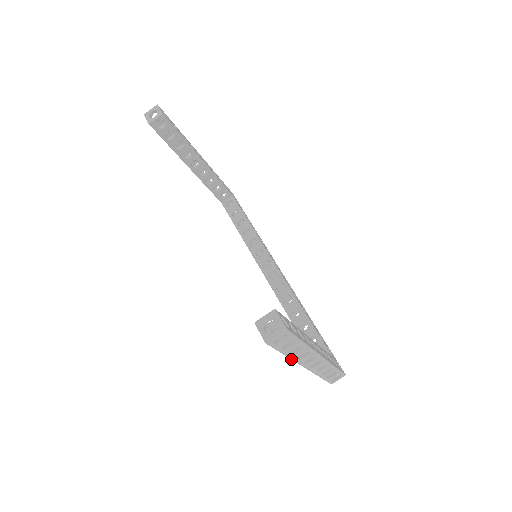
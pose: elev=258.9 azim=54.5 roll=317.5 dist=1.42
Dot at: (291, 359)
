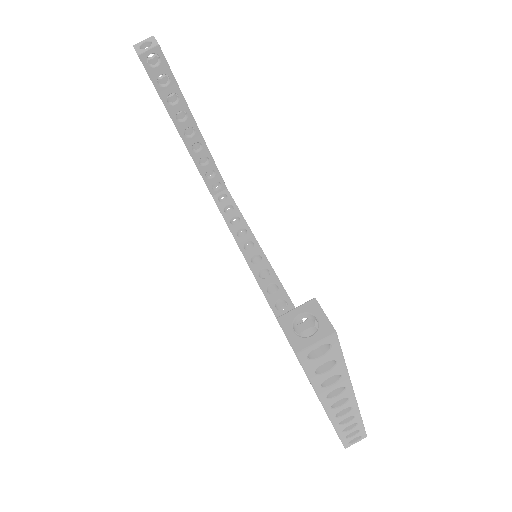
Dot at: (317, 395)
